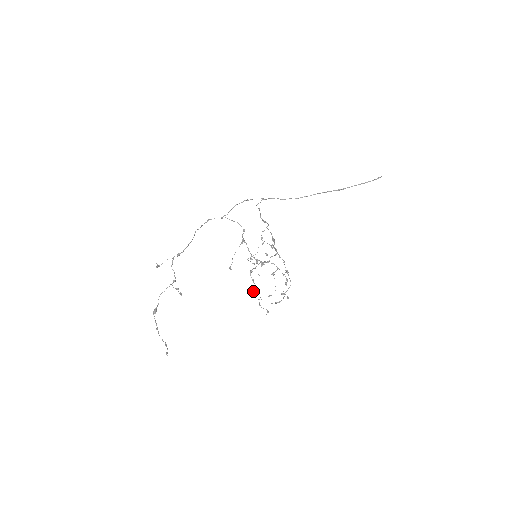
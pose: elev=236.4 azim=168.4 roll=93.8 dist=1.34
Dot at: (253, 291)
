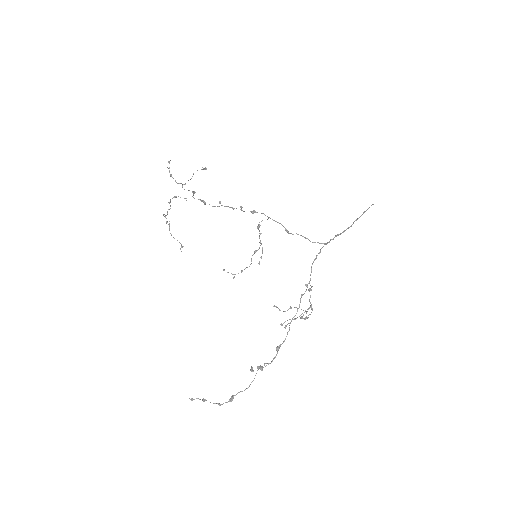
Dot at: (166, 215)
